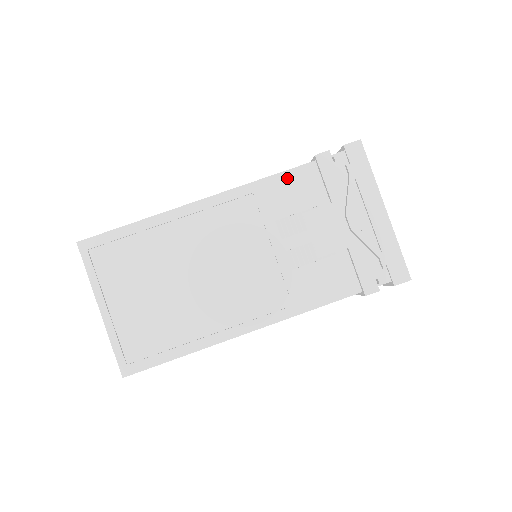
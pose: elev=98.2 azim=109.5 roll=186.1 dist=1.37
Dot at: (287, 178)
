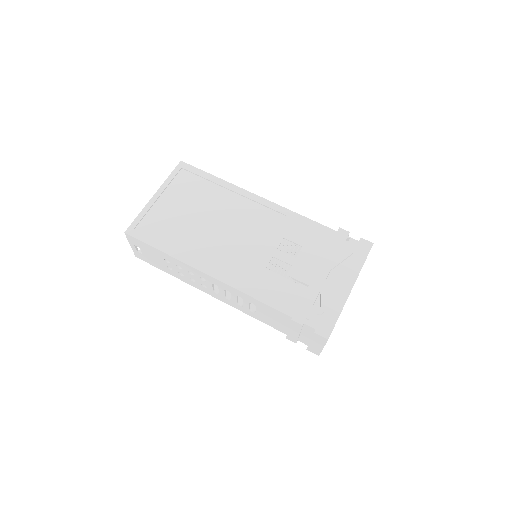
Dot at: (313, 225)
